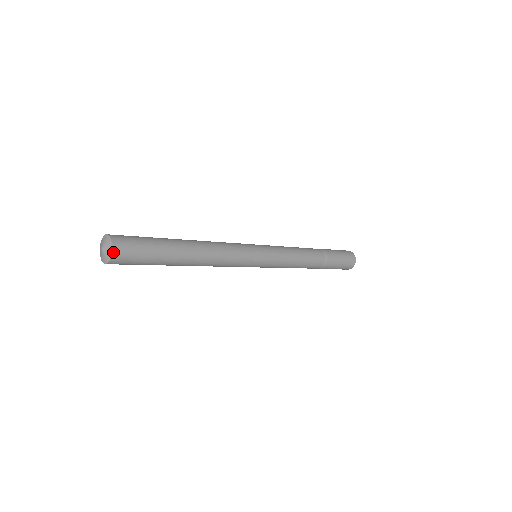
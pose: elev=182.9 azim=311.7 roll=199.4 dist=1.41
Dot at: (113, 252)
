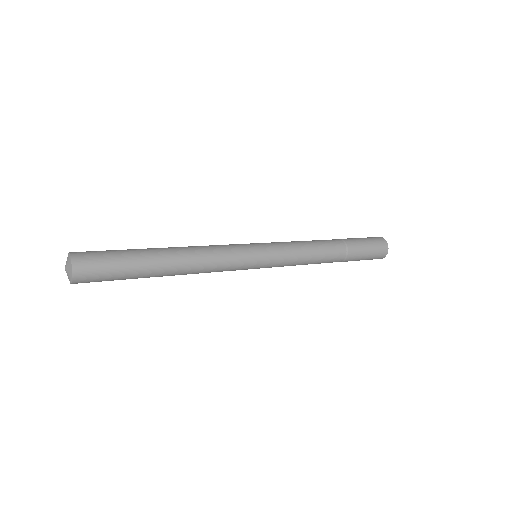
Dot at: (73, 271)
